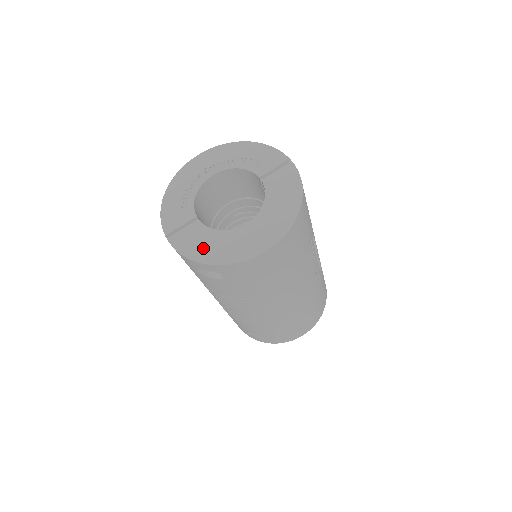
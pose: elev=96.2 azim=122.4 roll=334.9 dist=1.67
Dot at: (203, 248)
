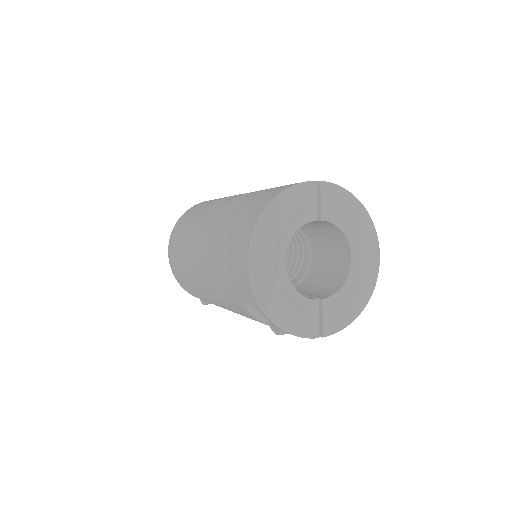
Dot at: (351, 307)
